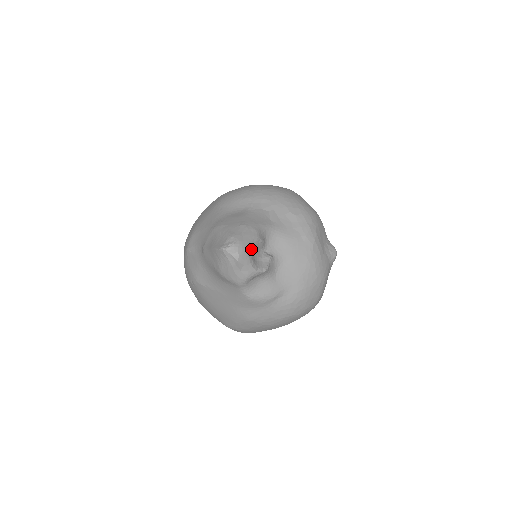
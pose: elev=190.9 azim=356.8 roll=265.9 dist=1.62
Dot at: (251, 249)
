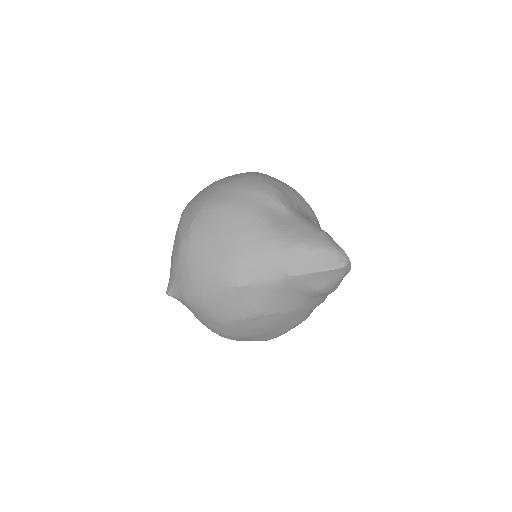
Dot at: occluded
